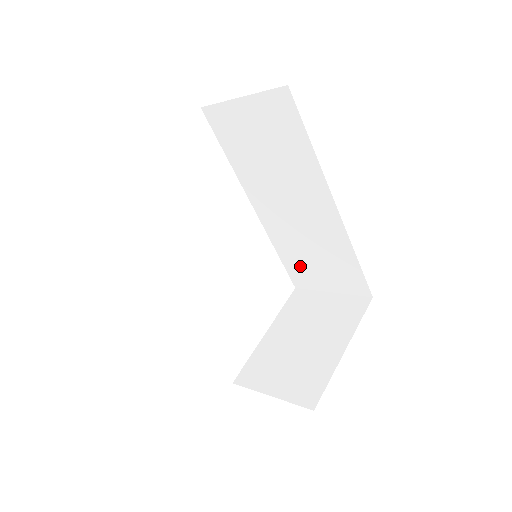
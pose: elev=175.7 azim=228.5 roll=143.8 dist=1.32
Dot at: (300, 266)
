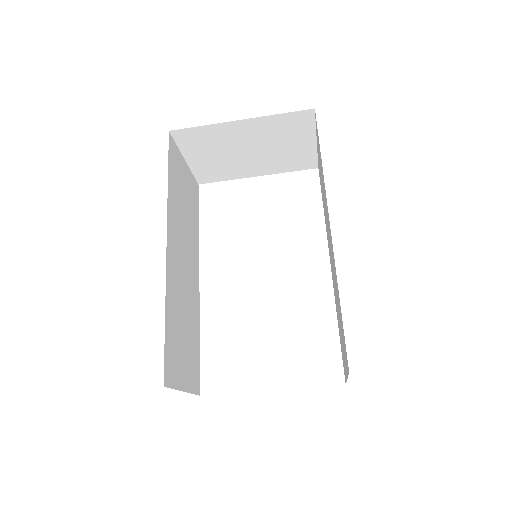
Dot at: occluded
